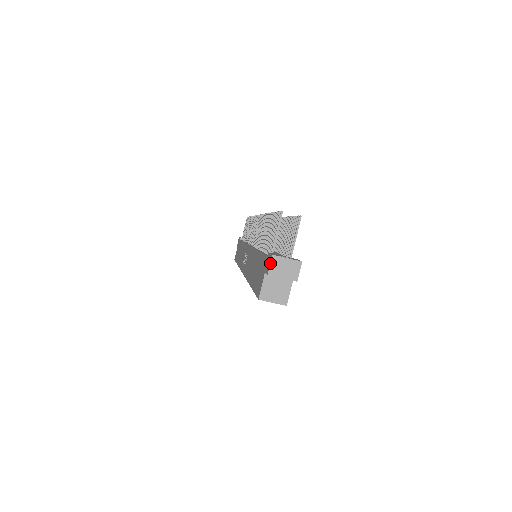
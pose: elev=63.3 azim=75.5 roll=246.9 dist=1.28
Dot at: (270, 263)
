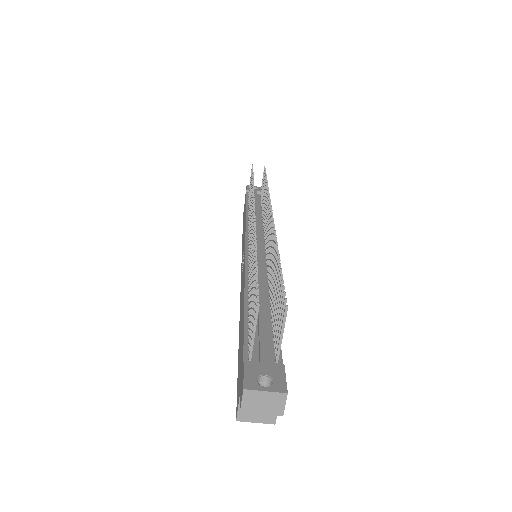
Dot at: (241, 399)
